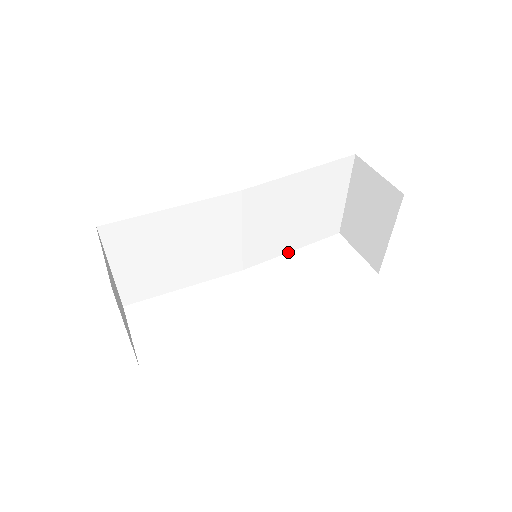
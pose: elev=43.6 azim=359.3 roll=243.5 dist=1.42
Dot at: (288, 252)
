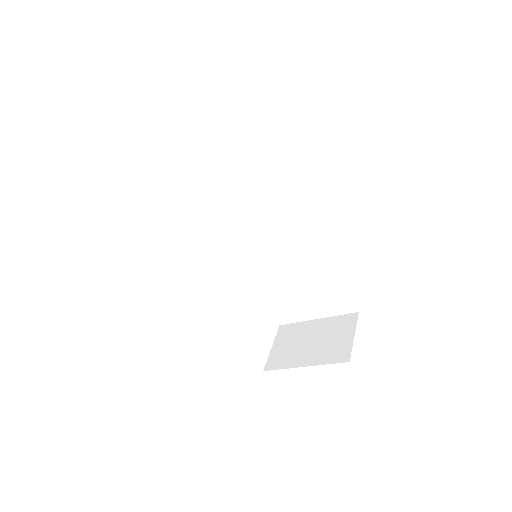
Dot at: (253, 286)
